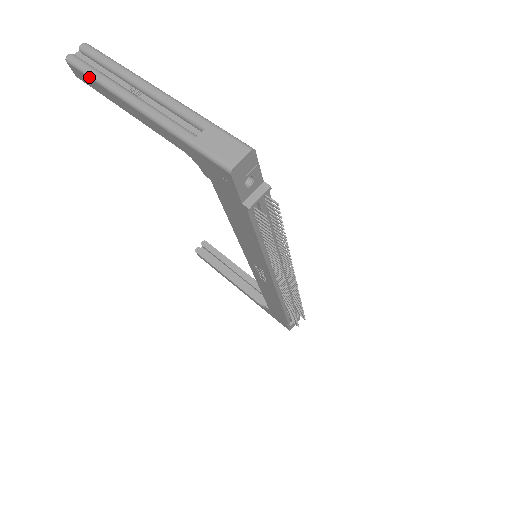
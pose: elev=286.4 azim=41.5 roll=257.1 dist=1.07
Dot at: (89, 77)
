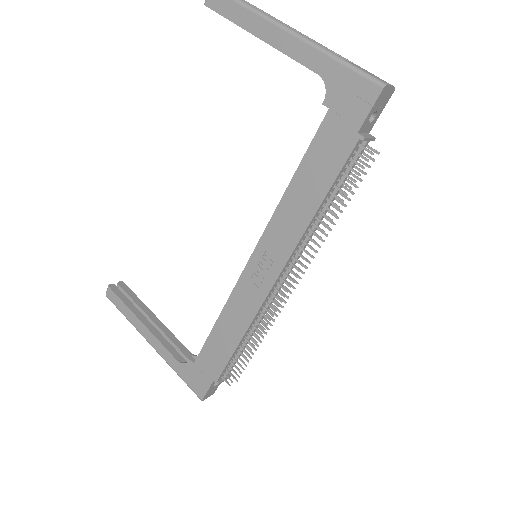
Dot at: (236, 1)
